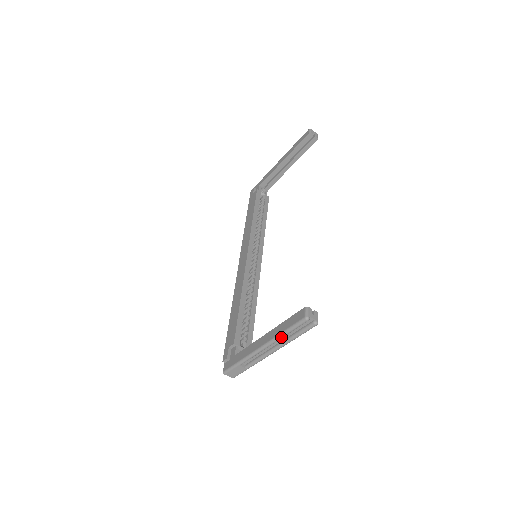
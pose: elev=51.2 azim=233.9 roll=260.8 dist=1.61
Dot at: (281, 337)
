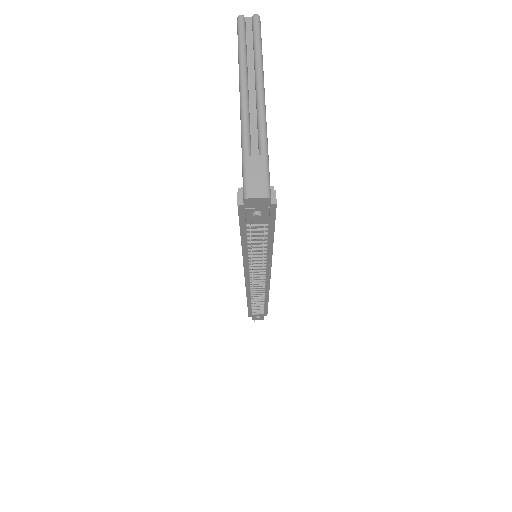
Dot at: (242, 59)
